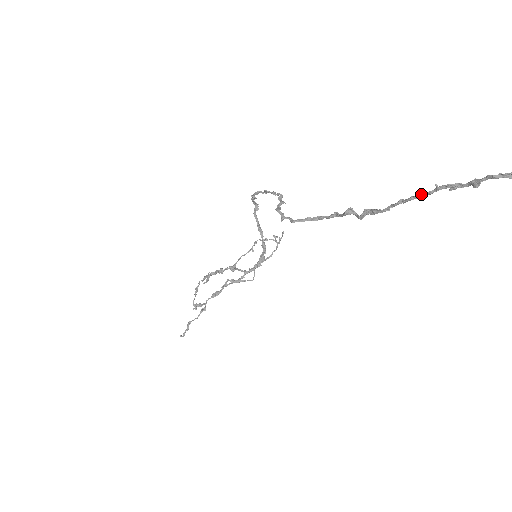
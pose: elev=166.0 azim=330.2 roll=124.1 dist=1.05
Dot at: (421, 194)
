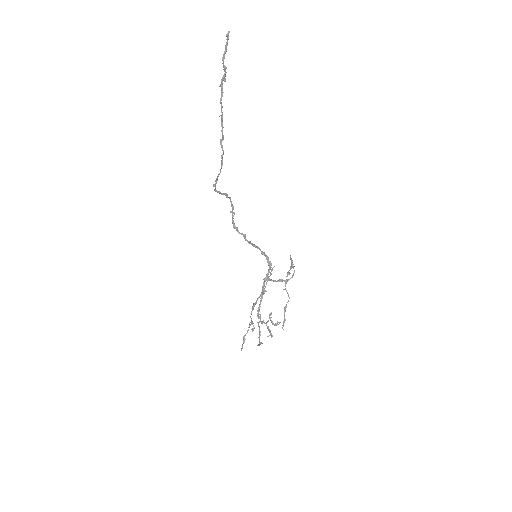
Dot at: (221, 96)
